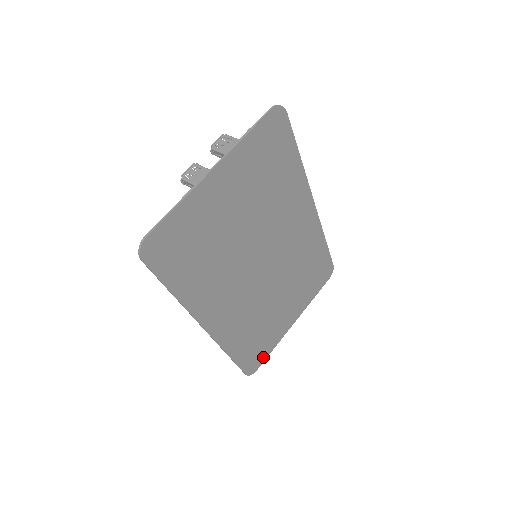
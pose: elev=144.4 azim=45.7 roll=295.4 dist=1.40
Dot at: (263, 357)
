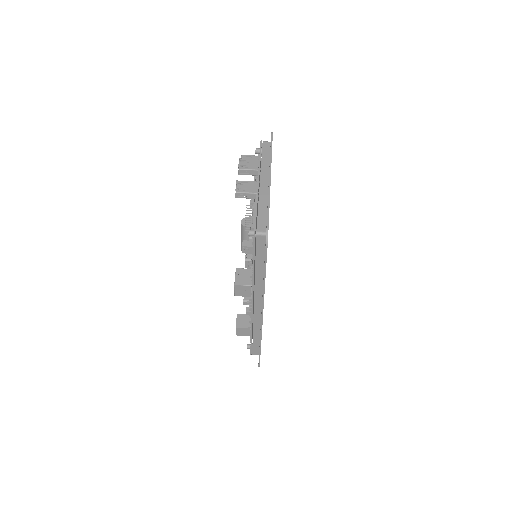
Dot at: occluded
